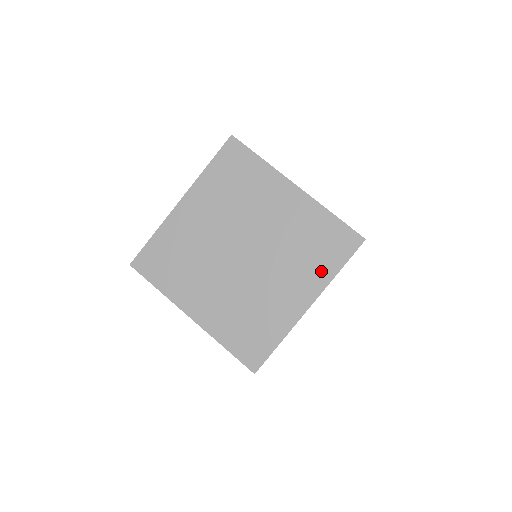
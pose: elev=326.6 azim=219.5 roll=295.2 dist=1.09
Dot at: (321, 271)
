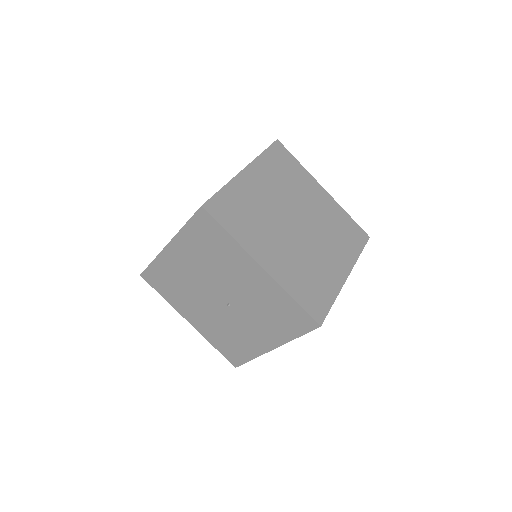
Dot at: occluded
